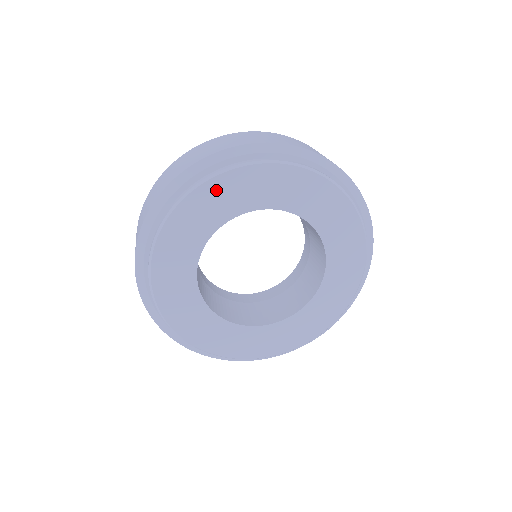
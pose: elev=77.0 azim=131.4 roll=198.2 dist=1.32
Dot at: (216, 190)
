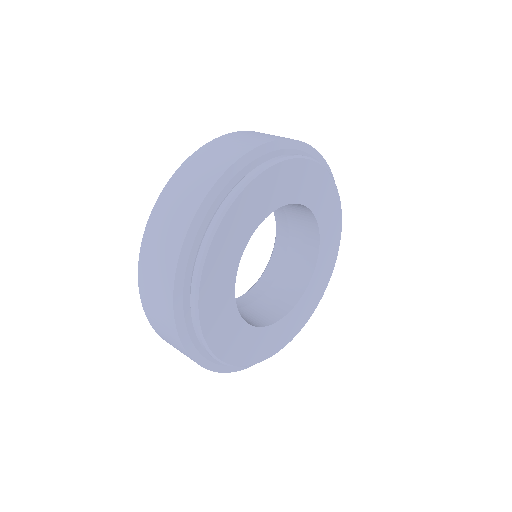
Dot at: (235, 217)
